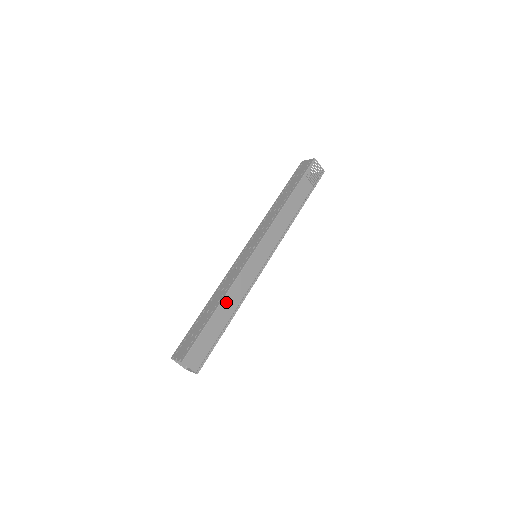
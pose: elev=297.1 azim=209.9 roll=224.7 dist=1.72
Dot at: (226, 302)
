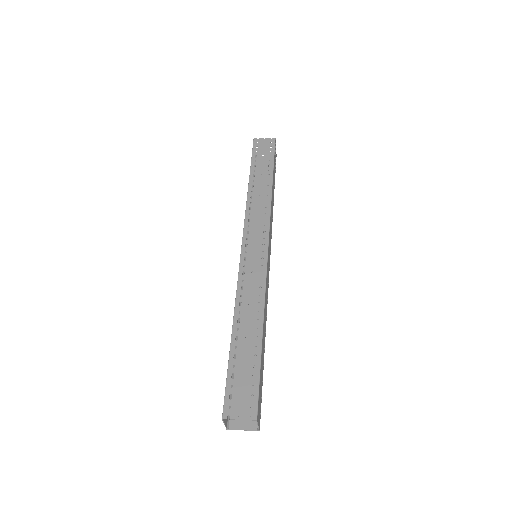
Dot at: (264, 321)
